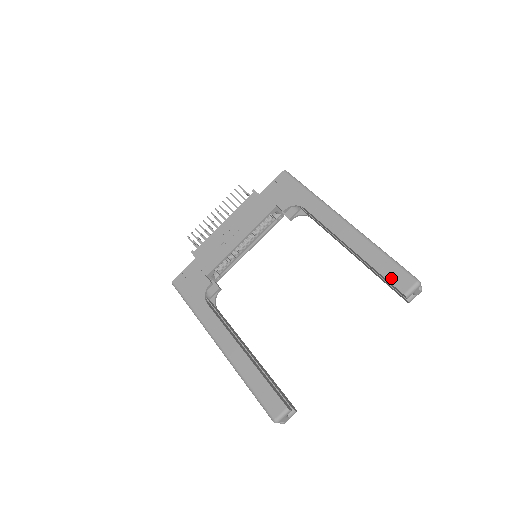
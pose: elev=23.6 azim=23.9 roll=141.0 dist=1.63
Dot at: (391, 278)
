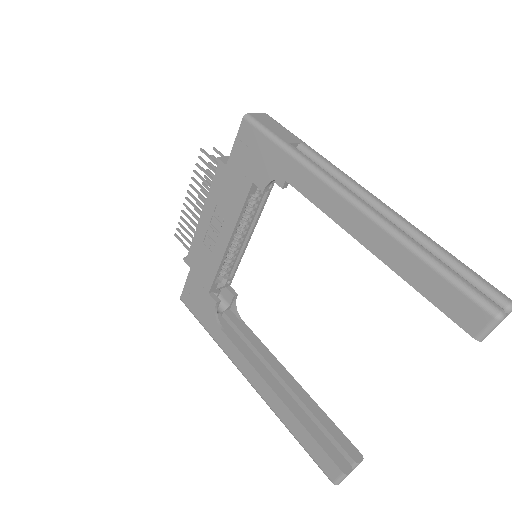
Dot at: (448, 309)
